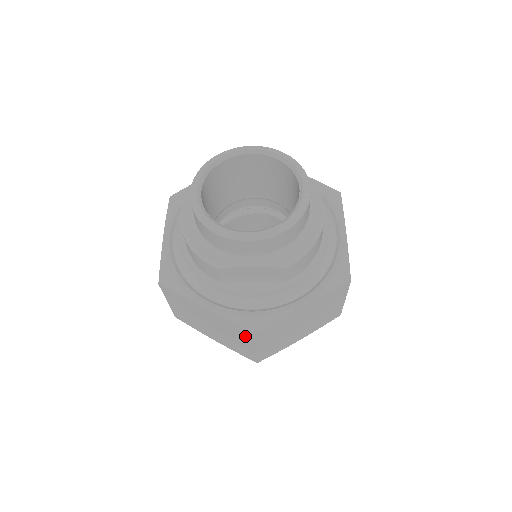
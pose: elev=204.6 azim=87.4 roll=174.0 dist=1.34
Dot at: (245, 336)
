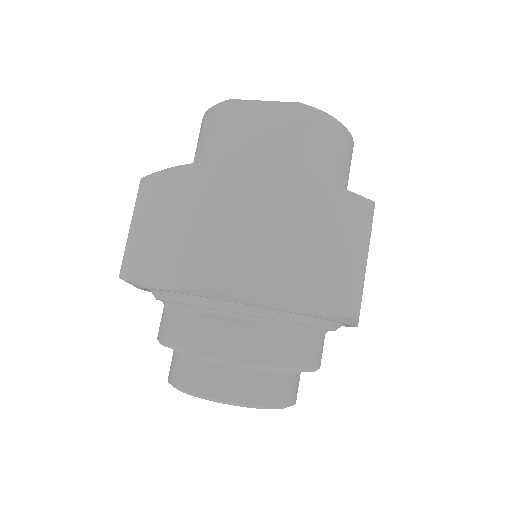
Dot at: occluded
